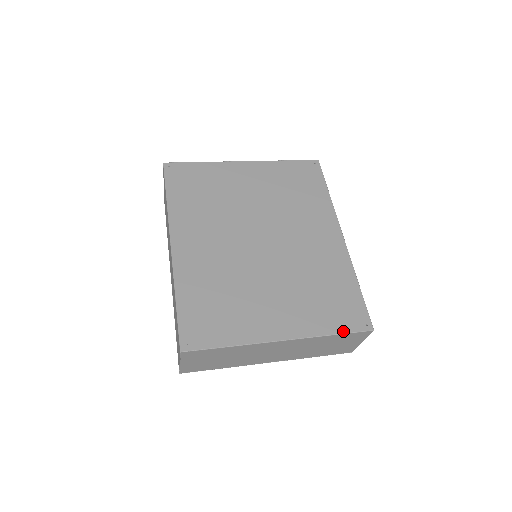
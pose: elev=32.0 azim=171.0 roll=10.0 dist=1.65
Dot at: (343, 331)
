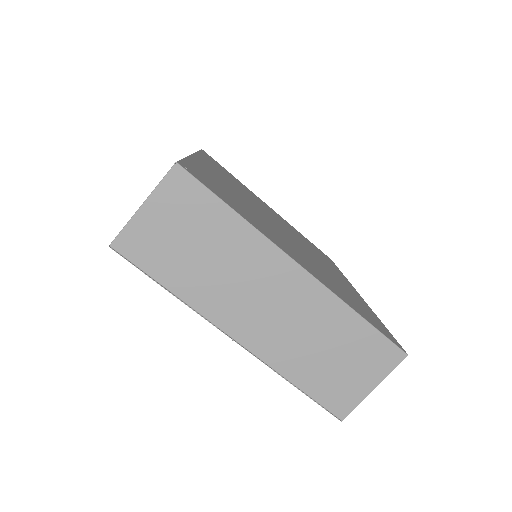
Dot at: (373, 324)
